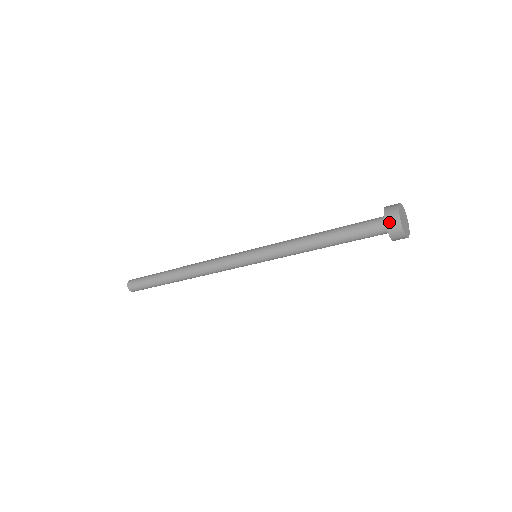
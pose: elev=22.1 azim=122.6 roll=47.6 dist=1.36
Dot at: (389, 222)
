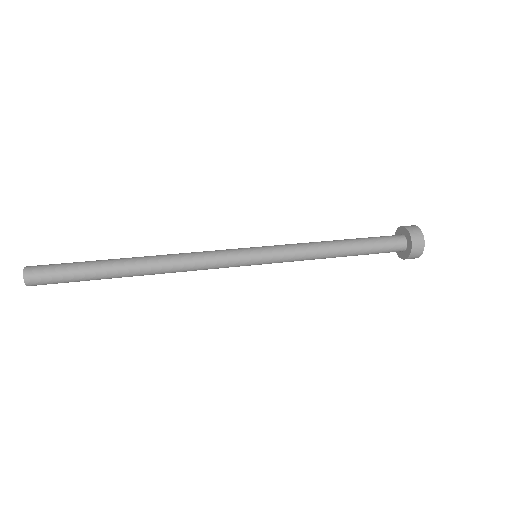
Dot at: (411, 258)
